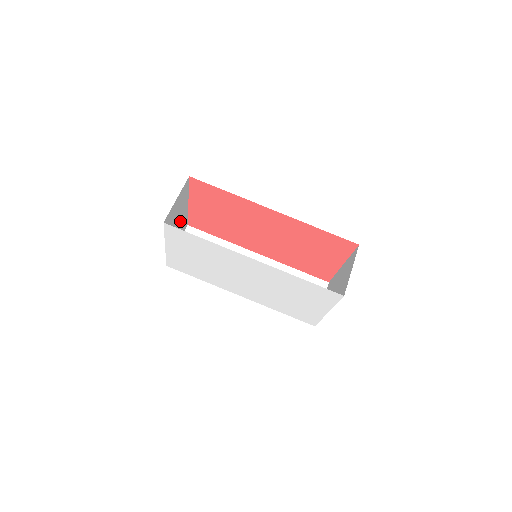
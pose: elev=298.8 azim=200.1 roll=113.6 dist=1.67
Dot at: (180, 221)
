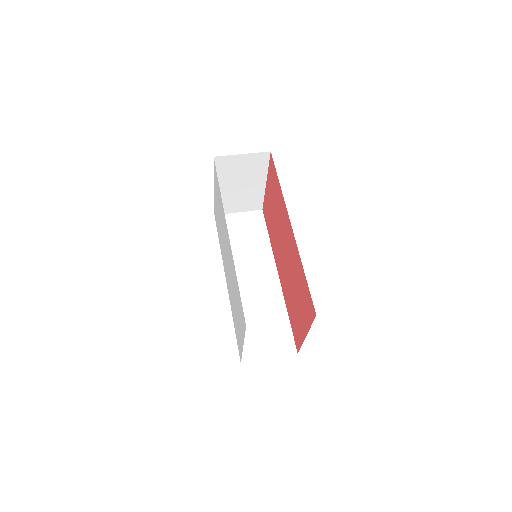
Dot at: (248, 189)
